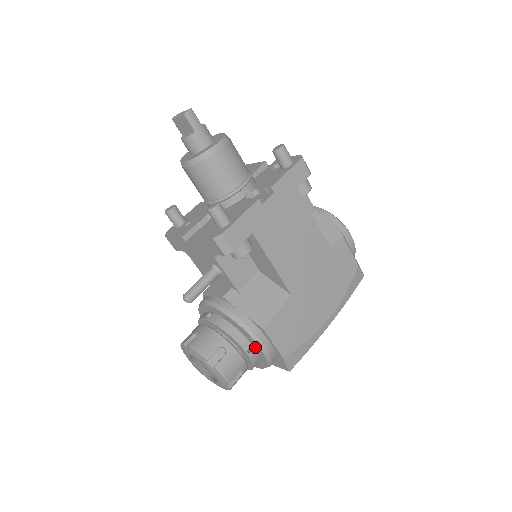
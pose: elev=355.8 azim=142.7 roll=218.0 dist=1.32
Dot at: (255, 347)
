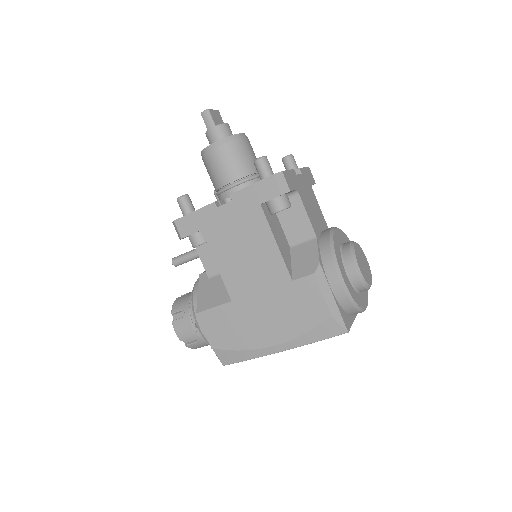
Dot at: occluded
